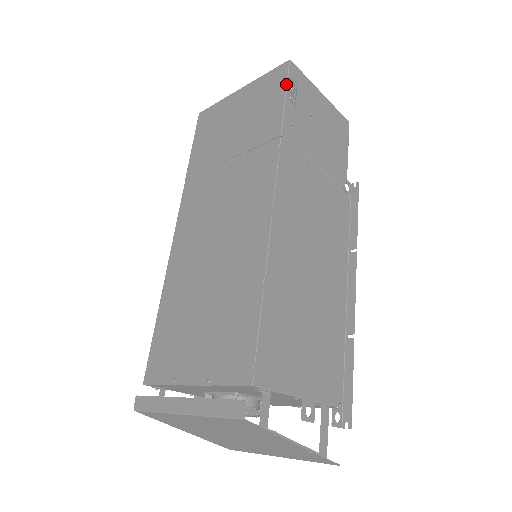
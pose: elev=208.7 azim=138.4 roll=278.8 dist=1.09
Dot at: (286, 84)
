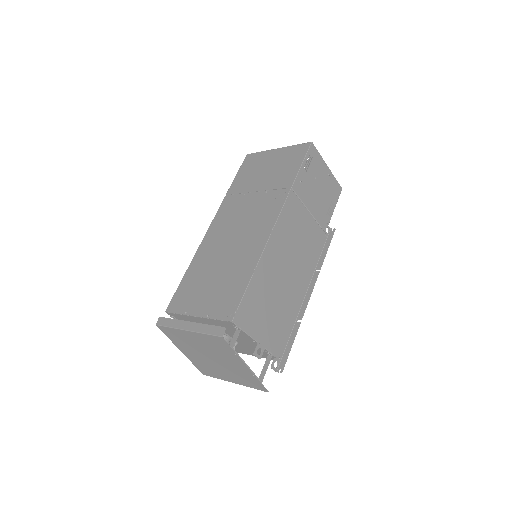
Dot at: (304, 157)
